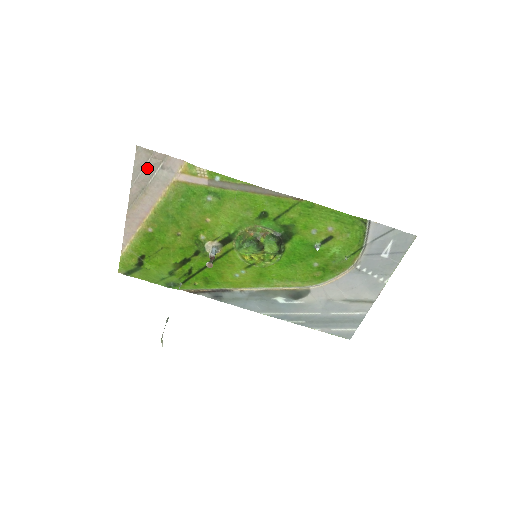
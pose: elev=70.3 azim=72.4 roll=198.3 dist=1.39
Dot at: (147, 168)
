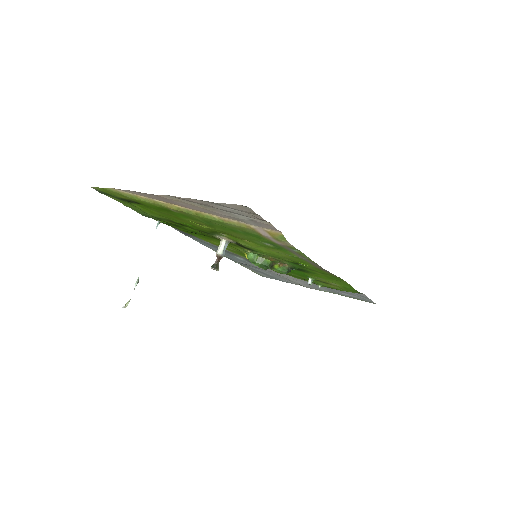
Dot at: (234, 211)
